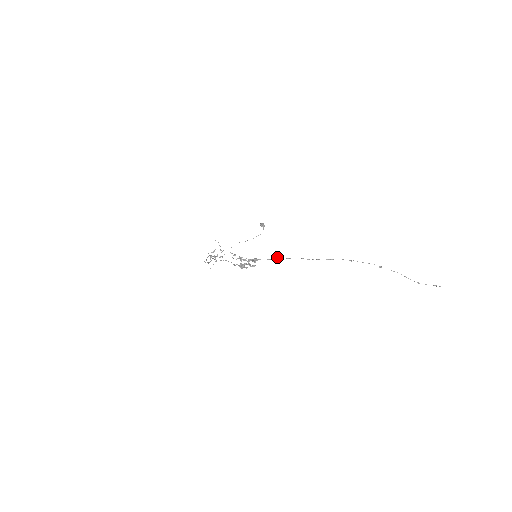
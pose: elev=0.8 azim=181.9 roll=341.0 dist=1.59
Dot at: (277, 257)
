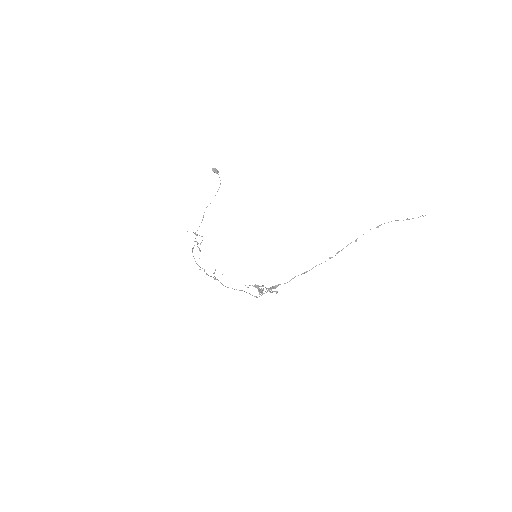
Dot at: occluded
